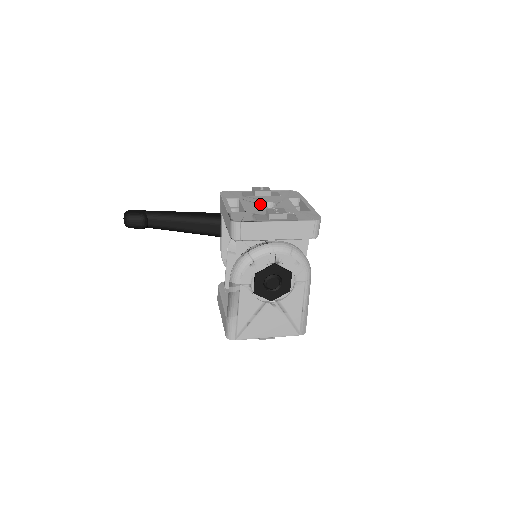
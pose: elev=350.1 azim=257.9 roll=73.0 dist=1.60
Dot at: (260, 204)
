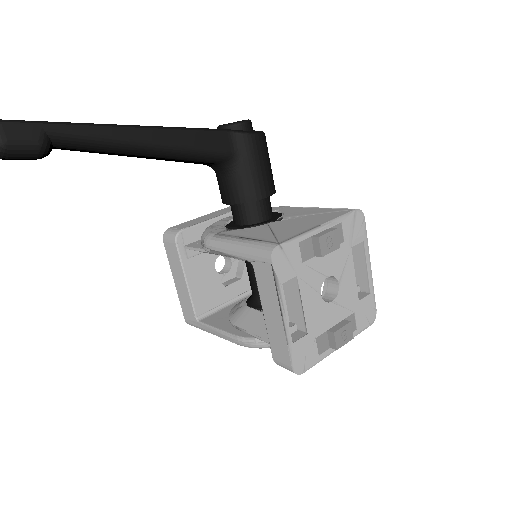
Dot at: (320, 284)
